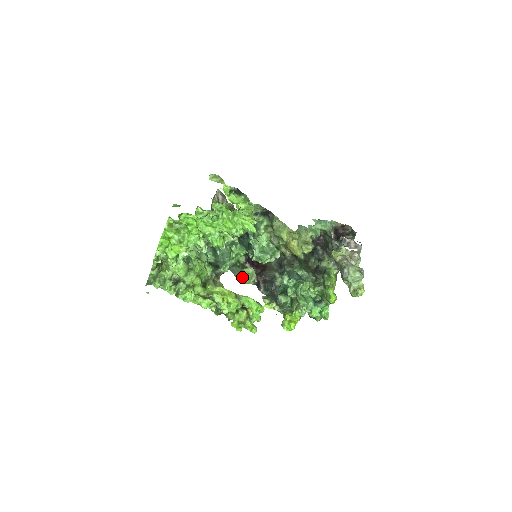
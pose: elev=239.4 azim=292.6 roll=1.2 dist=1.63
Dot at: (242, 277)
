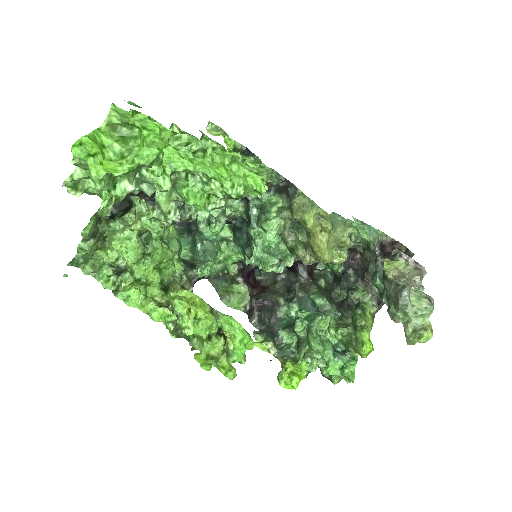
Dot at: (228, 296)
